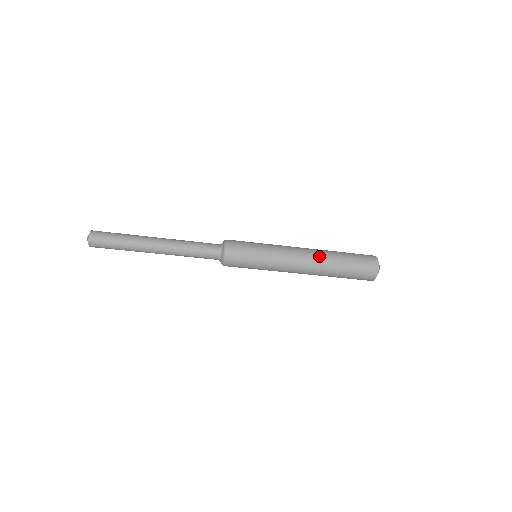
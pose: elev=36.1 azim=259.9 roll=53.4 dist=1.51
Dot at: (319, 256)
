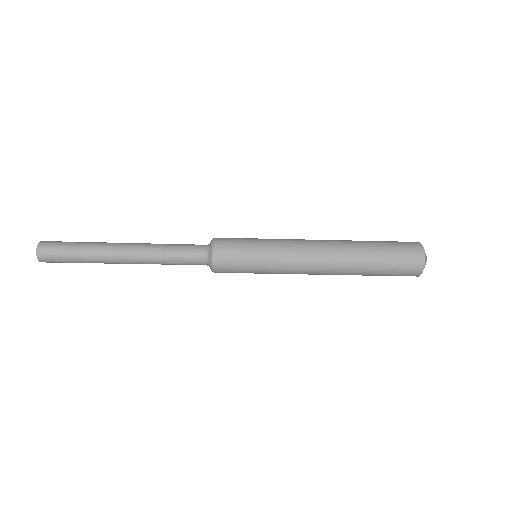
Dot at: (338, 241)
